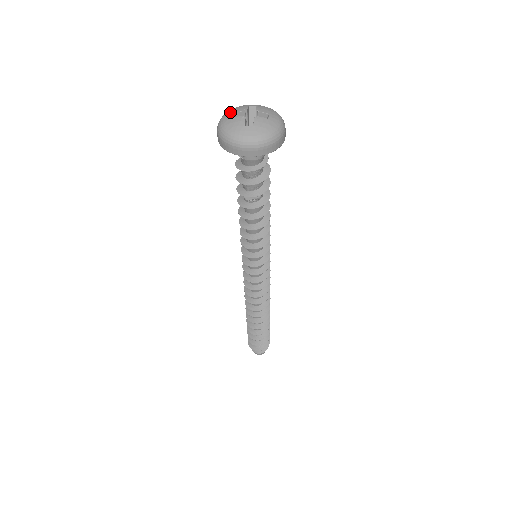
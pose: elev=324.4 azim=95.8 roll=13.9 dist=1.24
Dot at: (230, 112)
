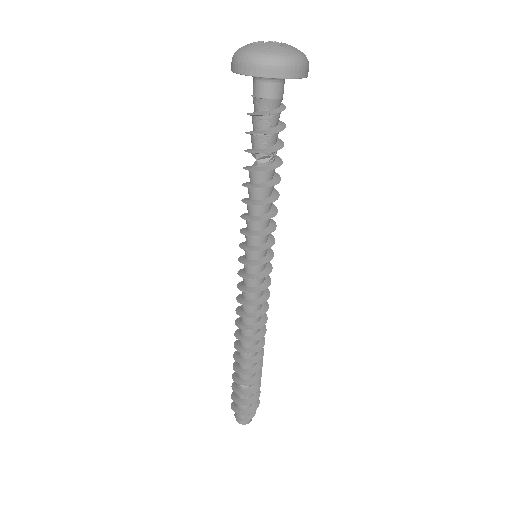
Dot at: (246, 45)
